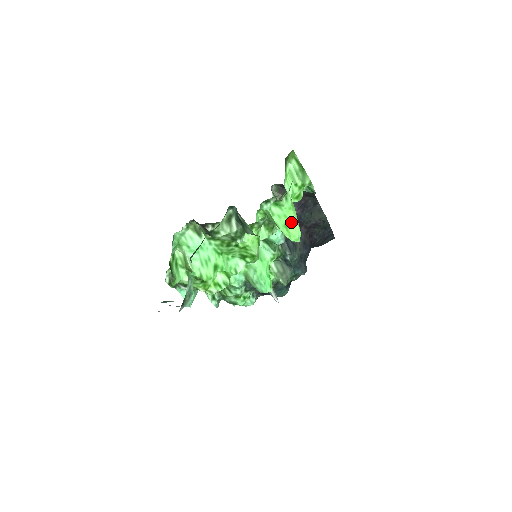
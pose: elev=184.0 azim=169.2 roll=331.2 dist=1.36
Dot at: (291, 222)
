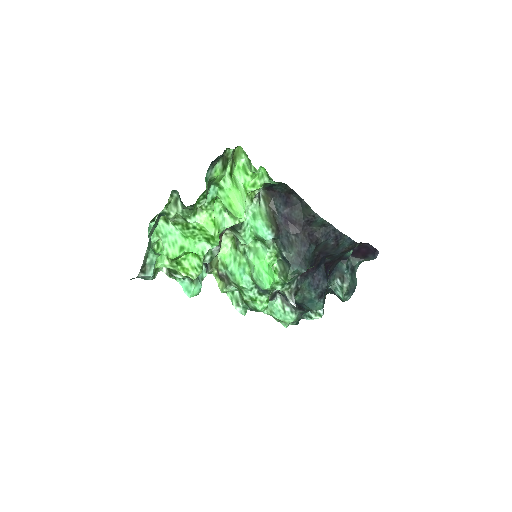
Dot at: (232, 200)
